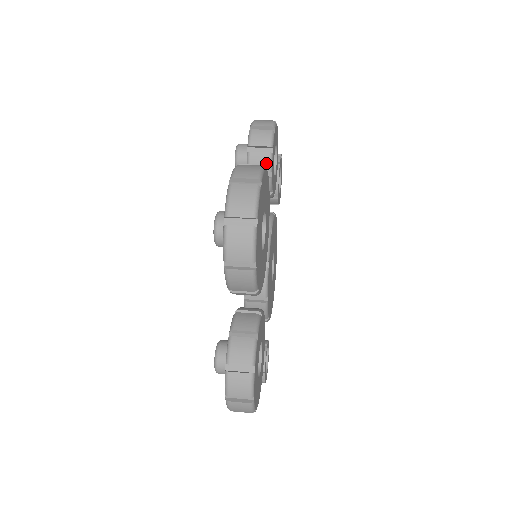
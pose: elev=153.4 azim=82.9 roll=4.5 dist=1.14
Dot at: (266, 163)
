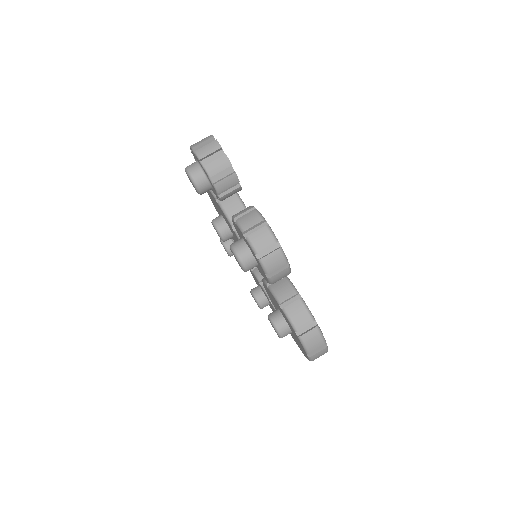
Dot at: occluded
